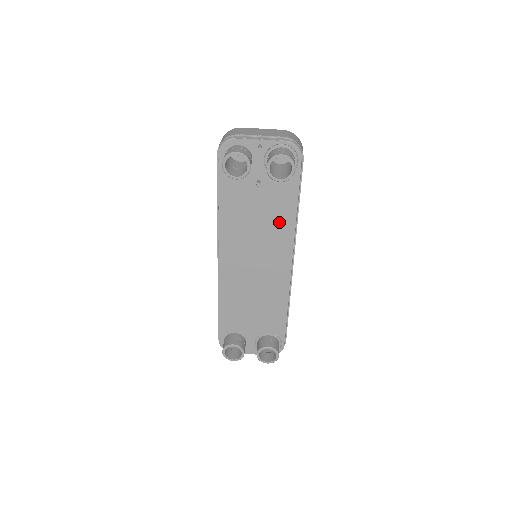
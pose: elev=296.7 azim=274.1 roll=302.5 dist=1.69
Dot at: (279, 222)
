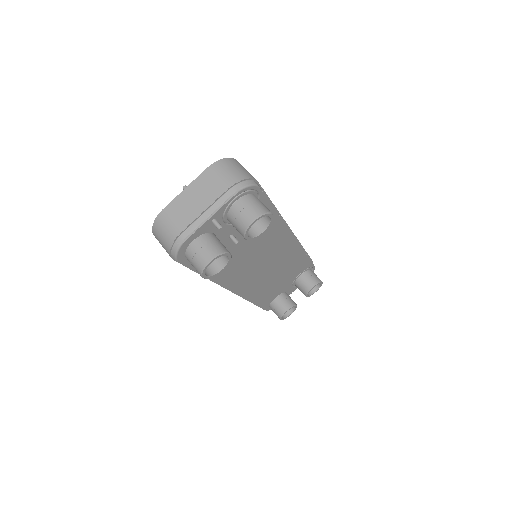
Dot at: (267, 233)
